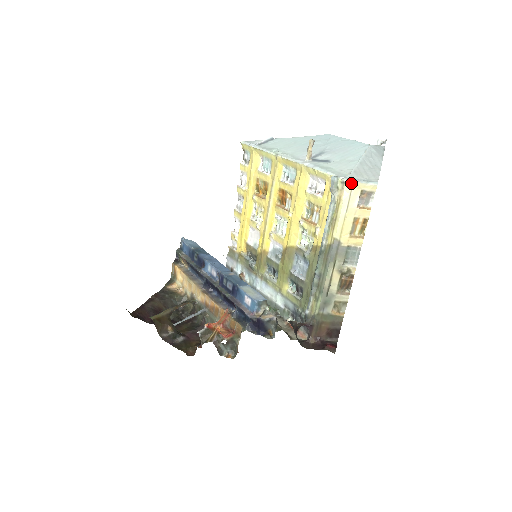
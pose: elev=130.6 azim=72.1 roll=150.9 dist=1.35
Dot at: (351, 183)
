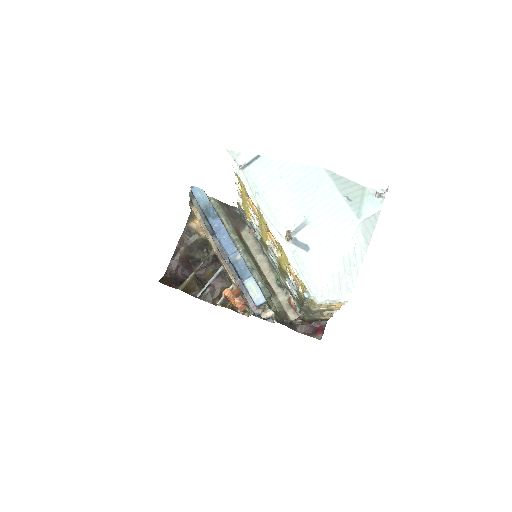
Dot at: (321, 303)
